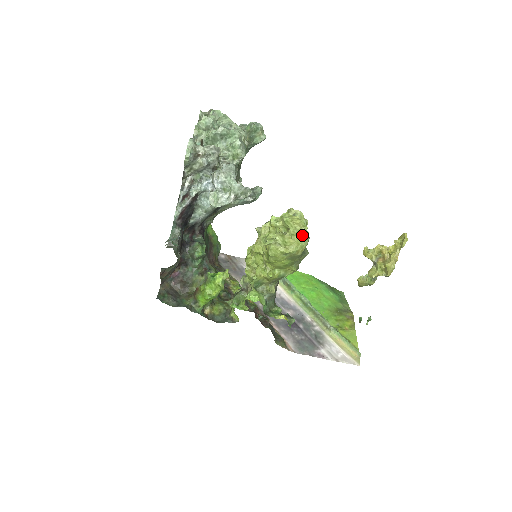
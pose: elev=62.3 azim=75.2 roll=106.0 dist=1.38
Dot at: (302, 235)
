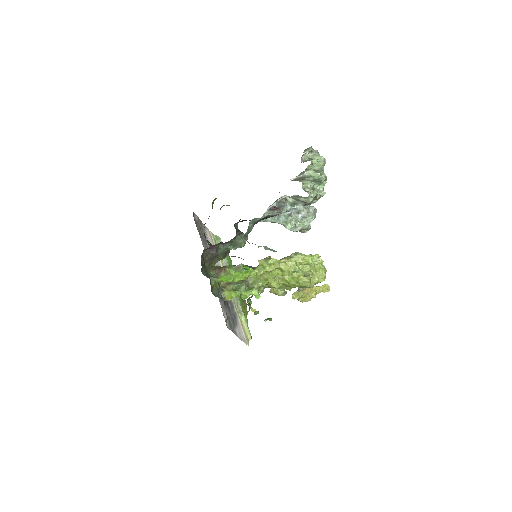
Dot at: occluded
